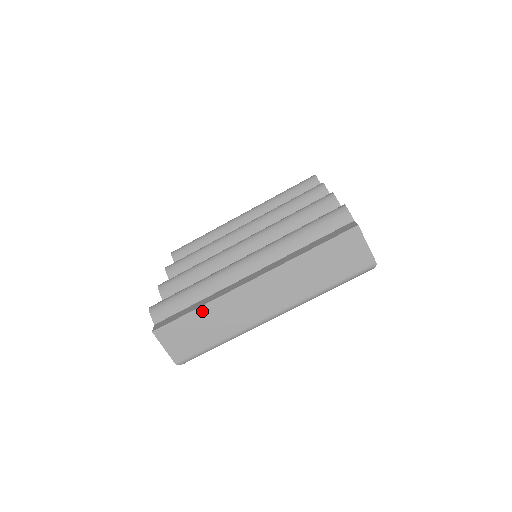
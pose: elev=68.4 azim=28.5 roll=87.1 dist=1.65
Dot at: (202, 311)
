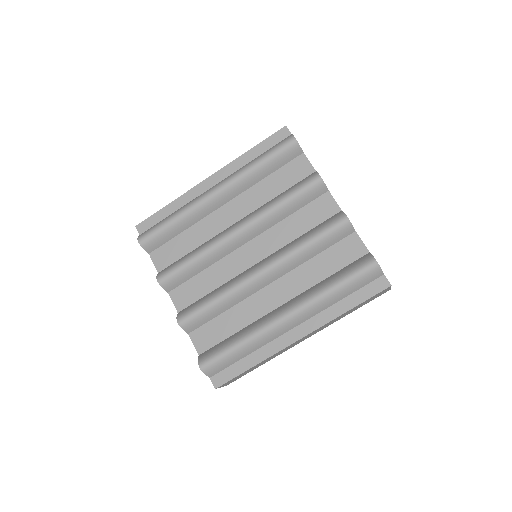
Dot at: occluded
